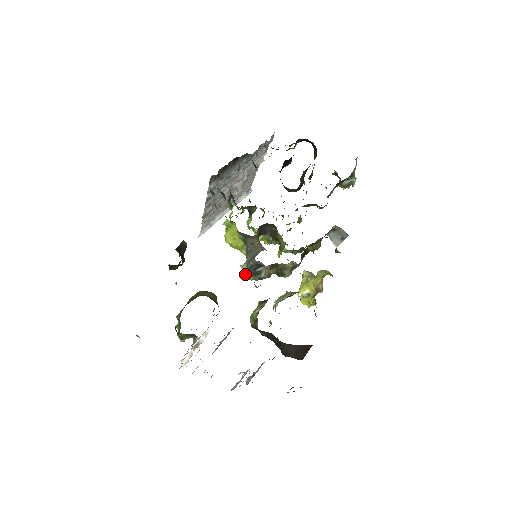
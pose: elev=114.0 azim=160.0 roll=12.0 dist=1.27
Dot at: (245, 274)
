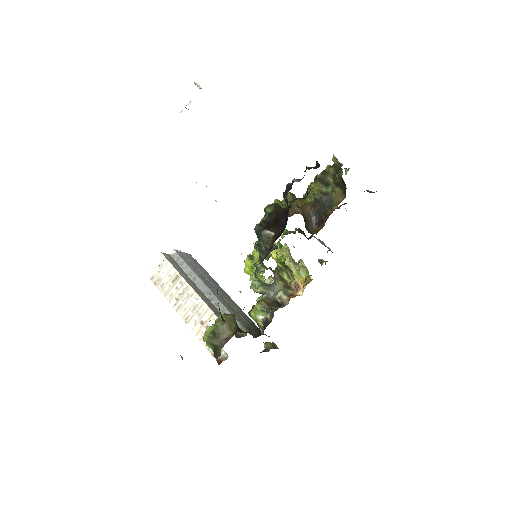
Dot at: (254, 291)
